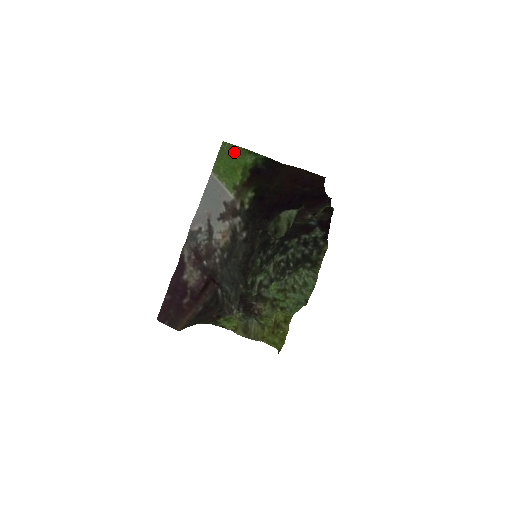
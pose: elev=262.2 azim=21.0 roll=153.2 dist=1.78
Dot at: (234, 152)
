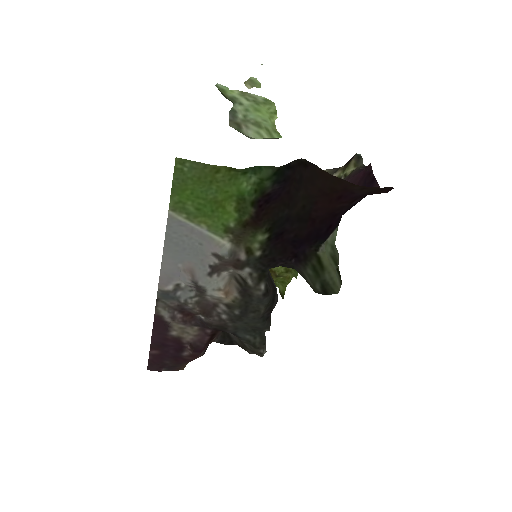
Dot at: (209, 176)
